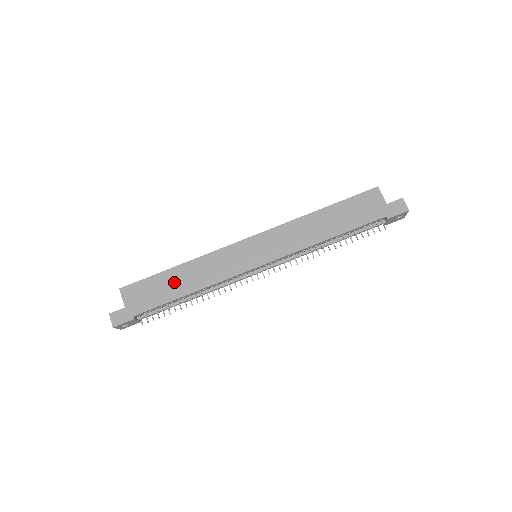
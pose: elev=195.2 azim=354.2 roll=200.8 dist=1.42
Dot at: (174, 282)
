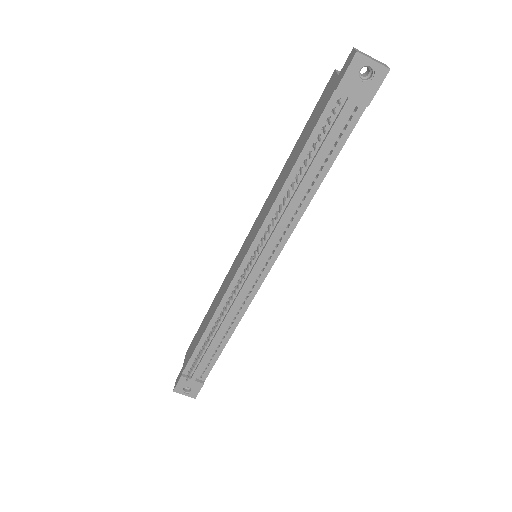
Dot at: (204, 324)
